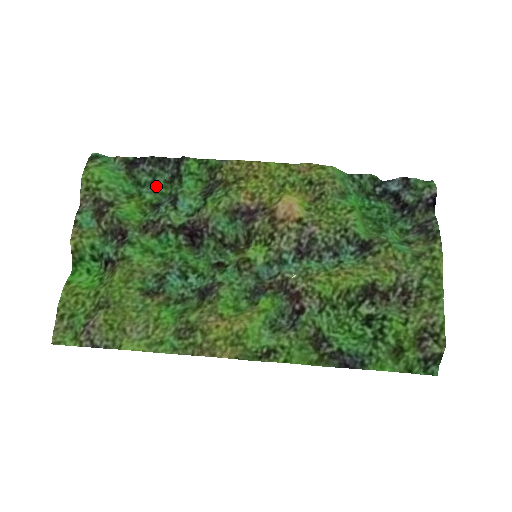
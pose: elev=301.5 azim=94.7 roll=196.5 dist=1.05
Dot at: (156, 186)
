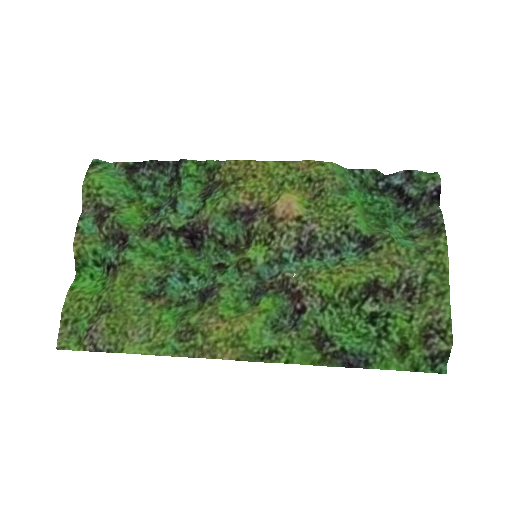
Dot at: (156, 190)
